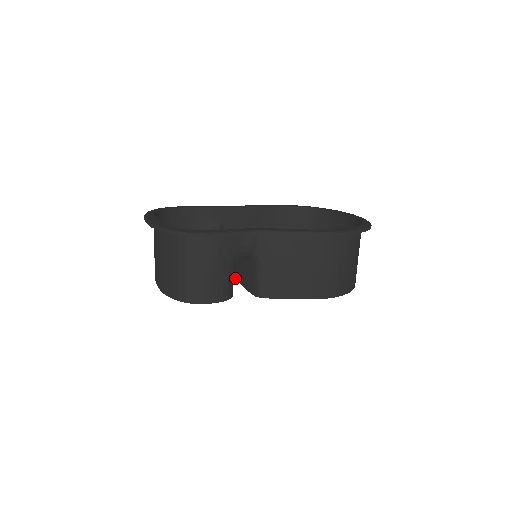
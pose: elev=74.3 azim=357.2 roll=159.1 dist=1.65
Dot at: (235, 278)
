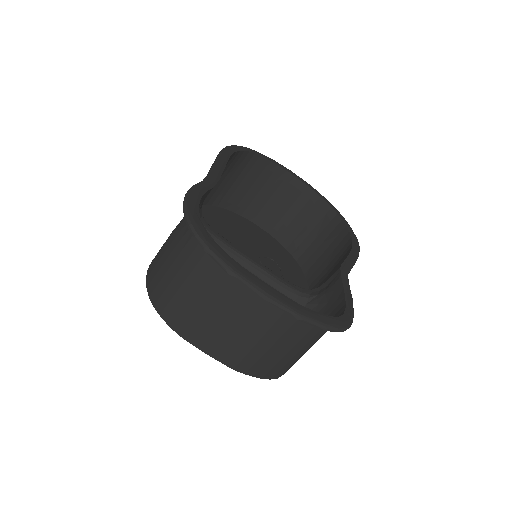
Dot at: occluded
